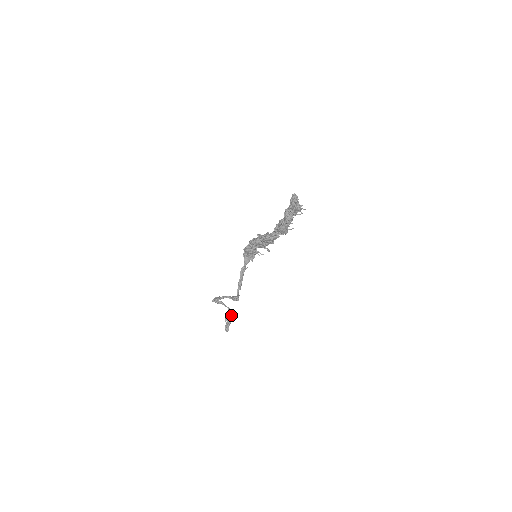
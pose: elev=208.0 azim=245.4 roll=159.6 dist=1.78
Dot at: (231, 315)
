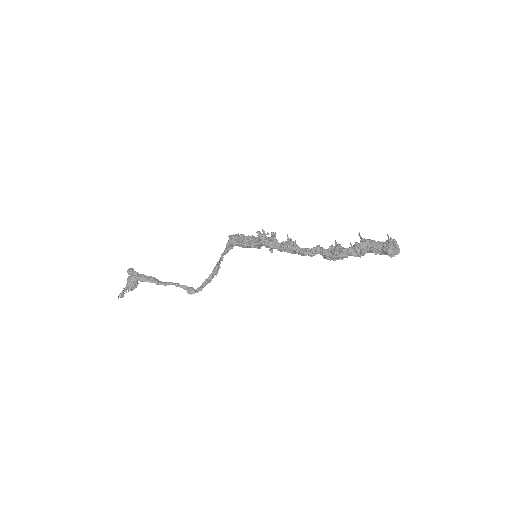
Dot at: (137, 283)
